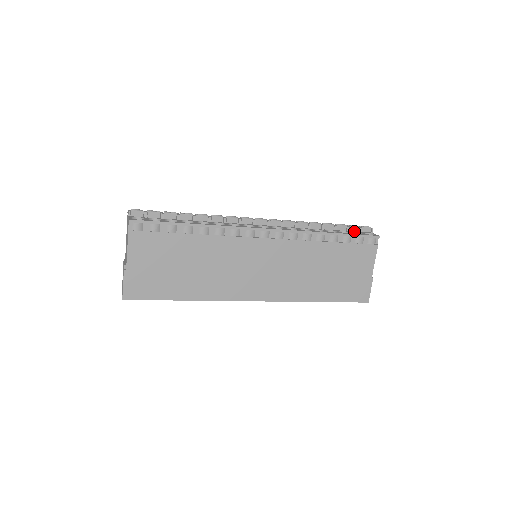
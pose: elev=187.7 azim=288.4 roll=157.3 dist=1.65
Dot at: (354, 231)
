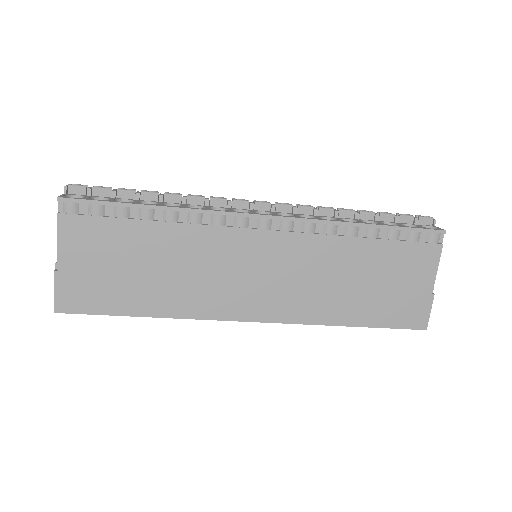
Dot at: (406, 223)
